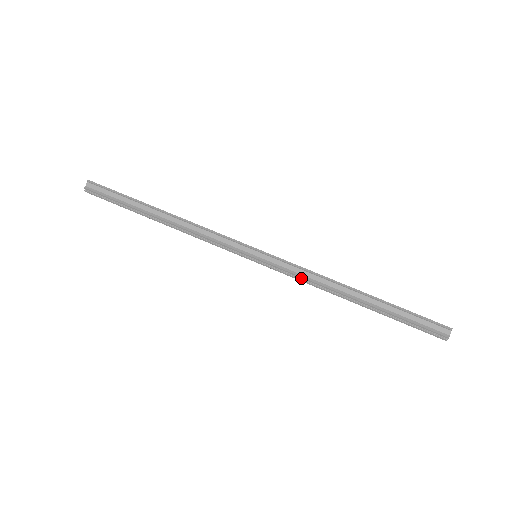
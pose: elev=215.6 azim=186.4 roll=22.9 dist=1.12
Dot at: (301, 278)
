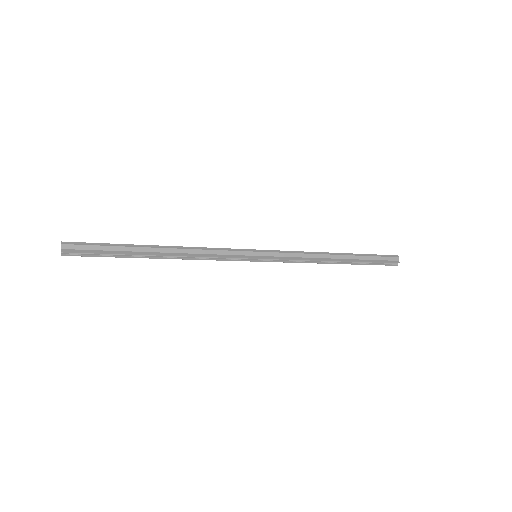
Dot at: (295, 260)
